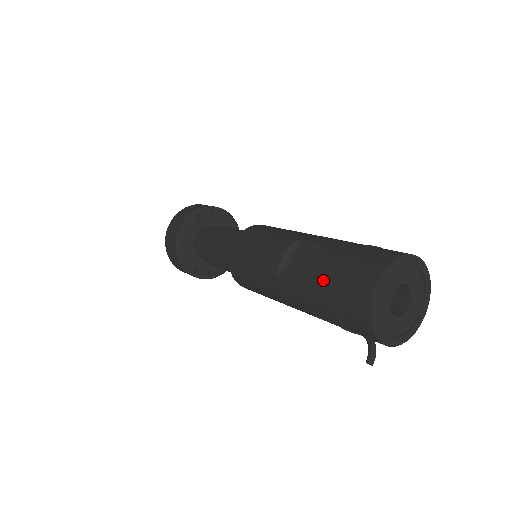
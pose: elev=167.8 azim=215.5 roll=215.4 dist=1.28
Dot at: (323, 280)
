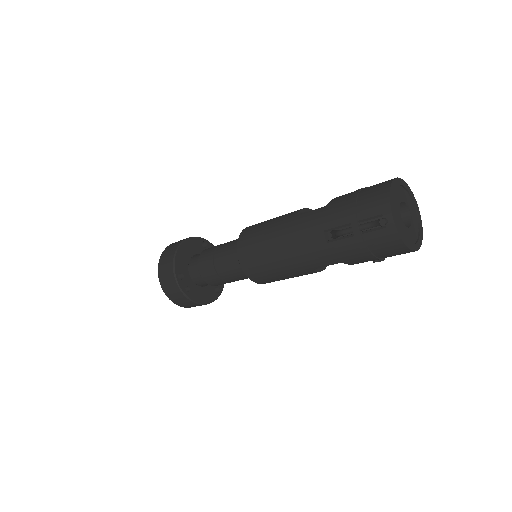
Dot at: (346, 195)
